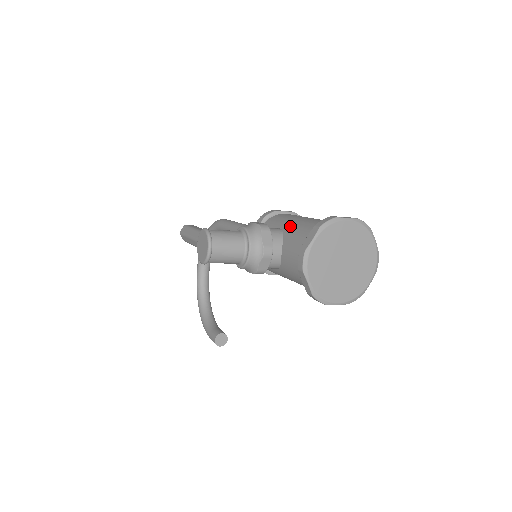
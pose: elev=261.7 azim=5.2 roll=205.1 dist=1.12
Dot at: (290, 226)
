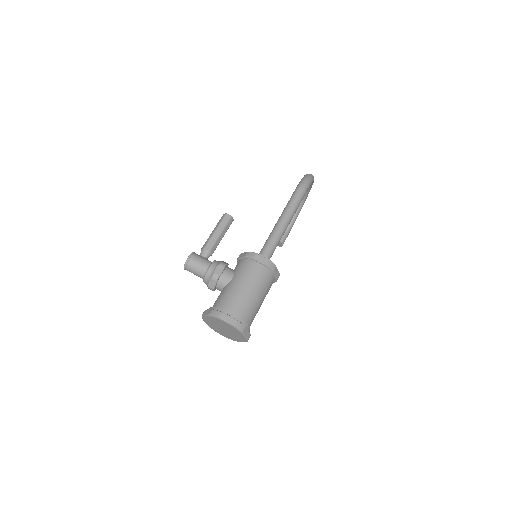
Dot at: (230, 285)
